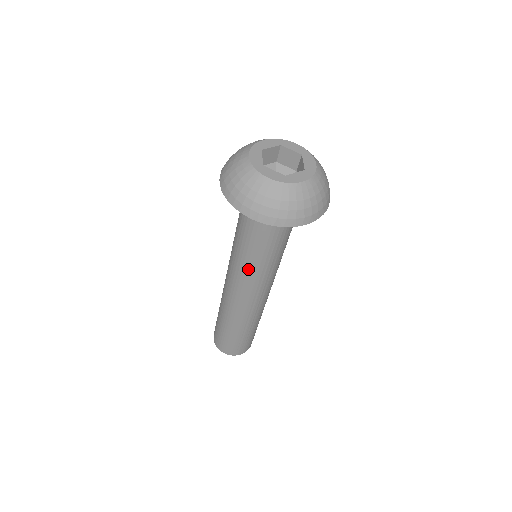
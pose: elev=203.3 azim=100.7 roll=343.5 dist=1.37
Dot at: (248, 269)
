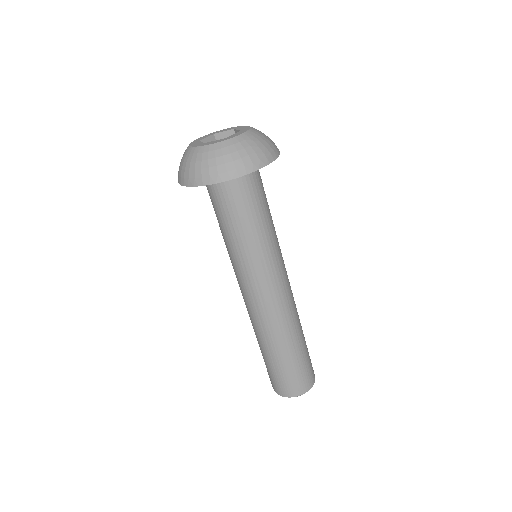
Dot at: (232, 260)
